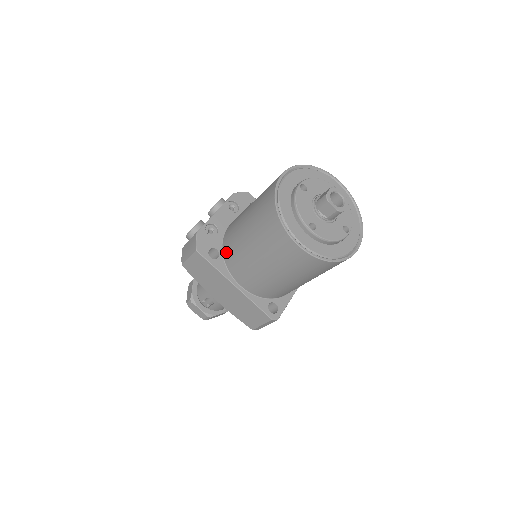
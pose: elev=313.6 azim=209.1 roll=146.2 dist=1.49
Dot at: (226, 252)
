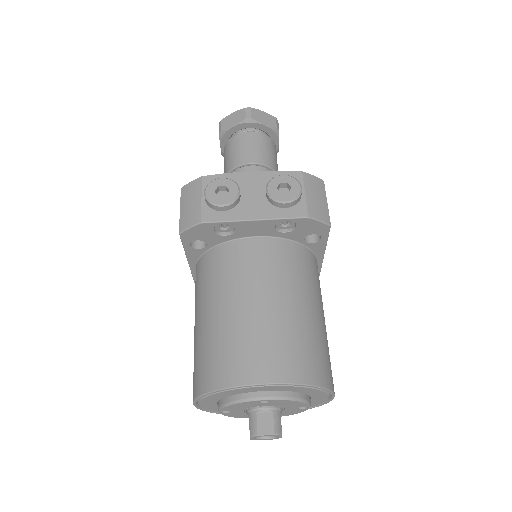
Dot at: (208, 259)
